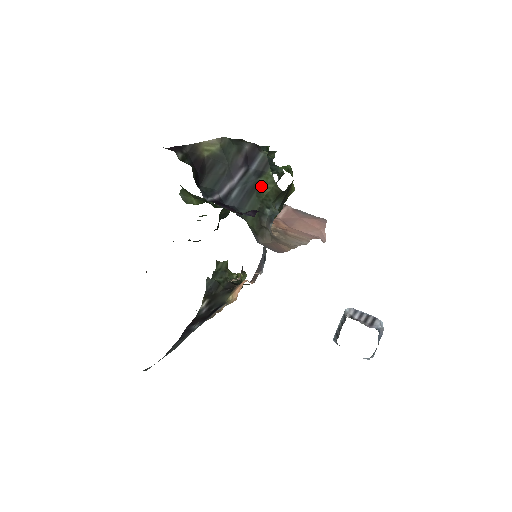
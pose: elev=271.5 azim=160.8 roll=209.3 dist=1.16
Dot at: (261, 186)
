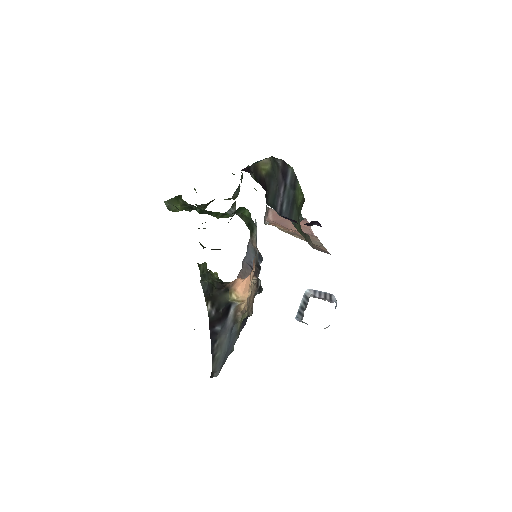
Dot at: (296, 198)
